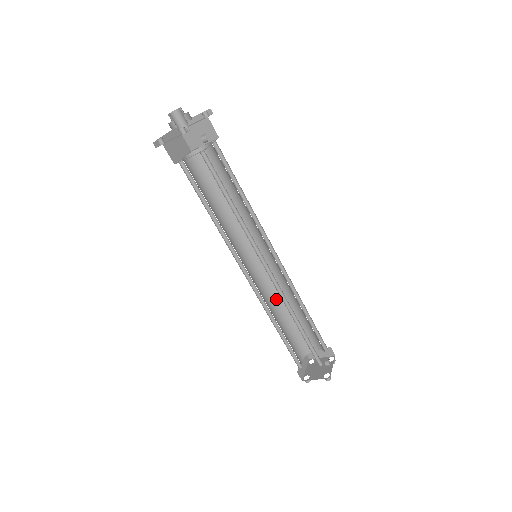
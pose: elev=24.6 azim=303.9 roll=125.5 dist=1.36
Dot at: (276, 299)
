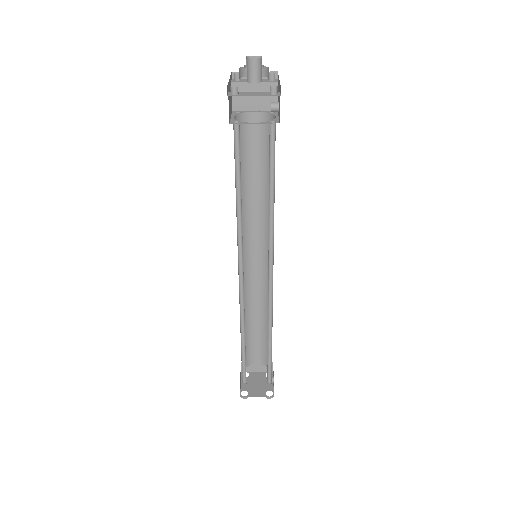
Dot at: (245, 305)
